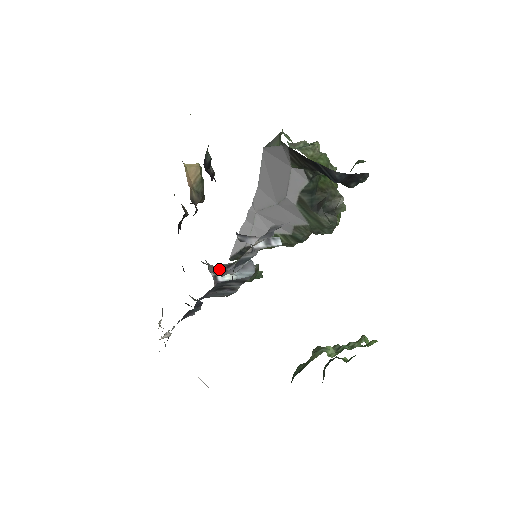
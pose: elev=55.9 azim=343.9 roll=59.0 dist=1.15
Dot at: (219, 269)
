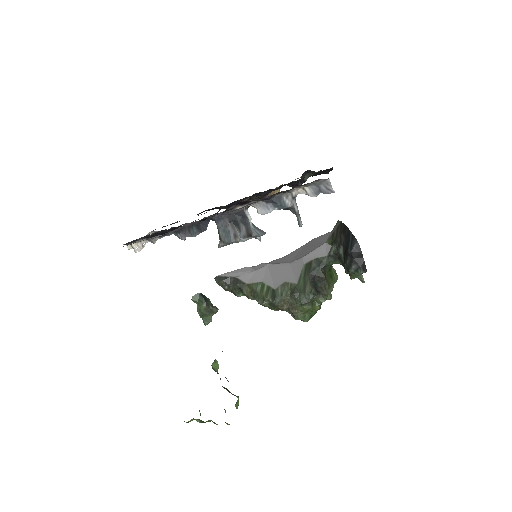
Dot at: occluded
